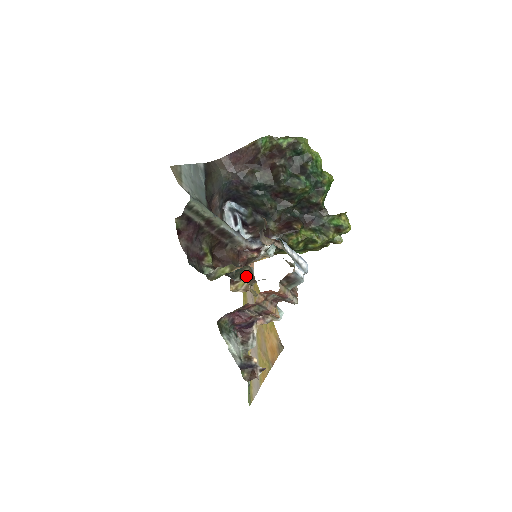
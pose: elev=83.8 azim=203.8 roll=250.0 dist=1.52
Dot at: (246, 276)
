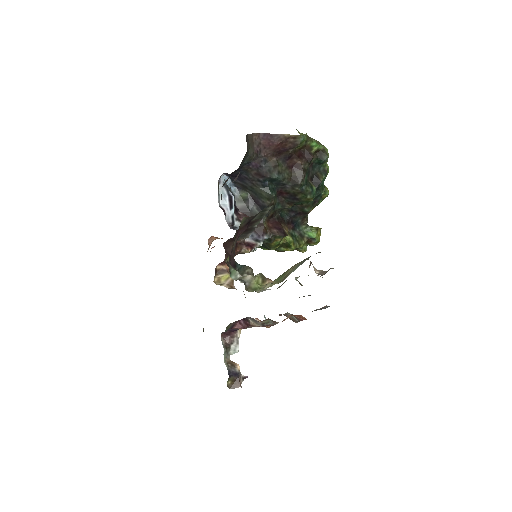
Dot at: occluded
